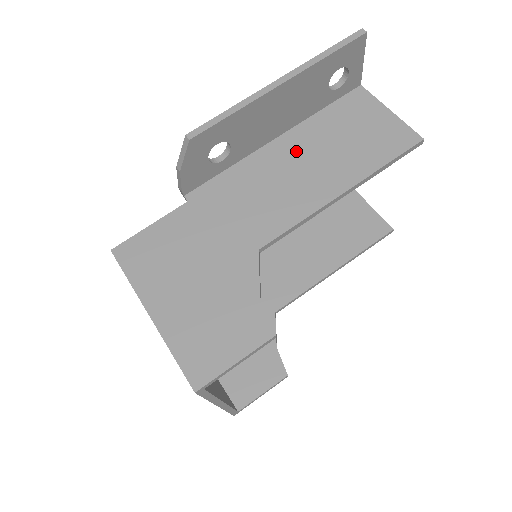
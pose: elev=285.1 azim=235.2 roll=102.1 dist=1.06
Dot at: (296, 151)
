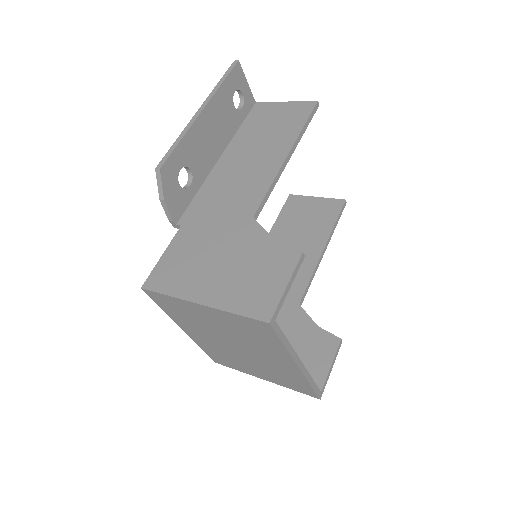
Dot at: (239, 155)
